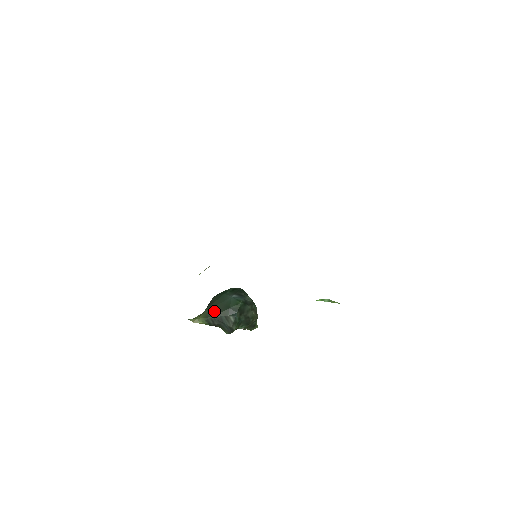
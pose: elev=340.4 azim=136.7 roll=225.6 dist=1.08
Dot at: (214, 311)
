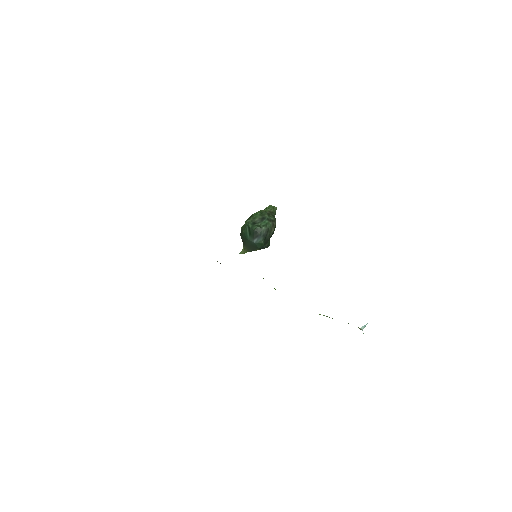
Dot at: (251, 249)
